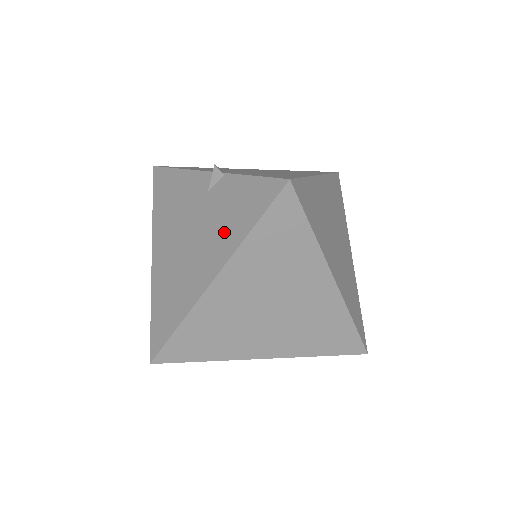
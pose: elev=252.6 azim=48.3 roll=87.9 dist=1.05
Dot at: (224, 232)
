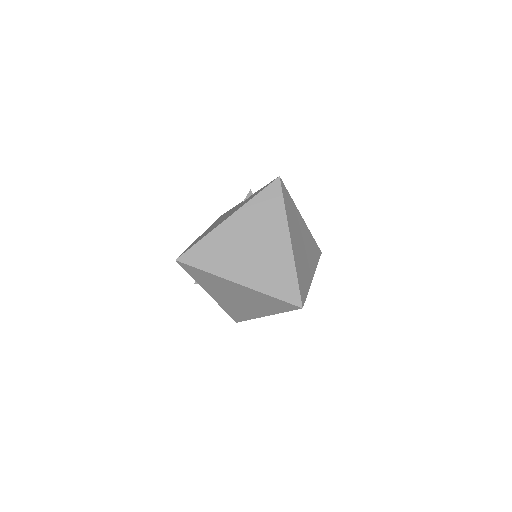
Dot at: occluded
